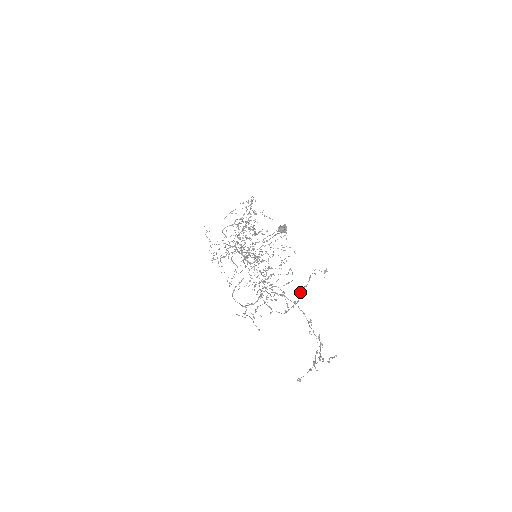
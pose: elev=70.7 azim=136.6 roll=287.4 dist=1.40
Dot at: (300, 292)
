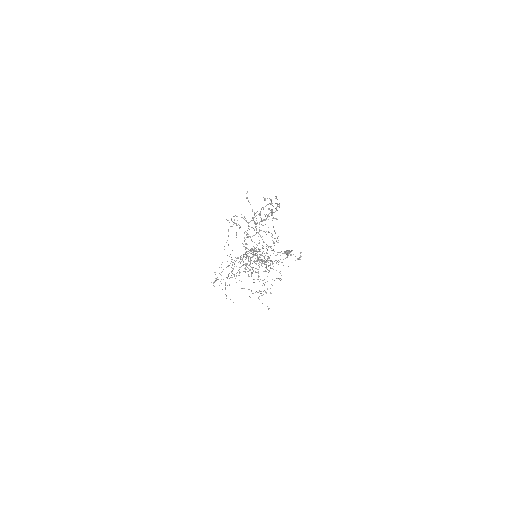
Dot at: (273, 250)
